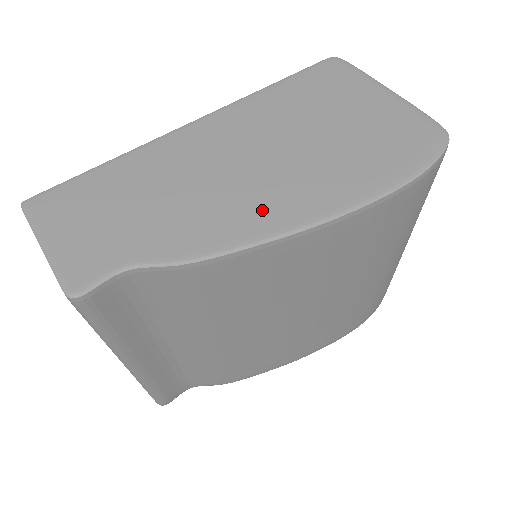
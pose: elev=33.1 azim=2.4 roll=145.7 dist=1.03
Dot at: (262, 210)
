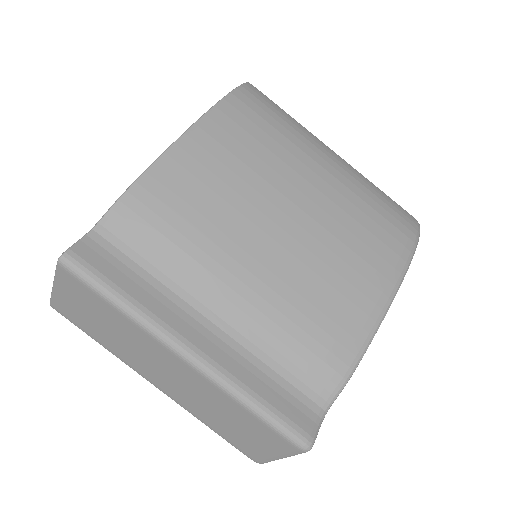
Dot at: occluded
